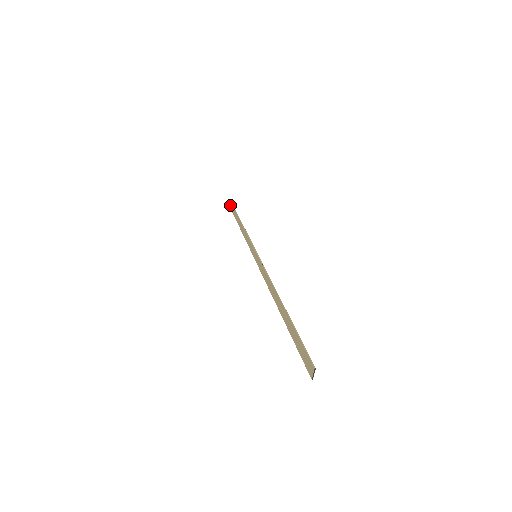
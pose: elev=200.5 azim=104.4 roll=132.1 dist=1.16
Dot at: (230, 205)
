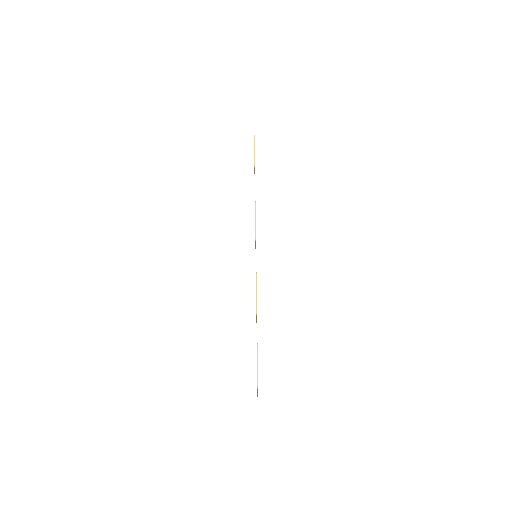
Dot at: (254, 138)
